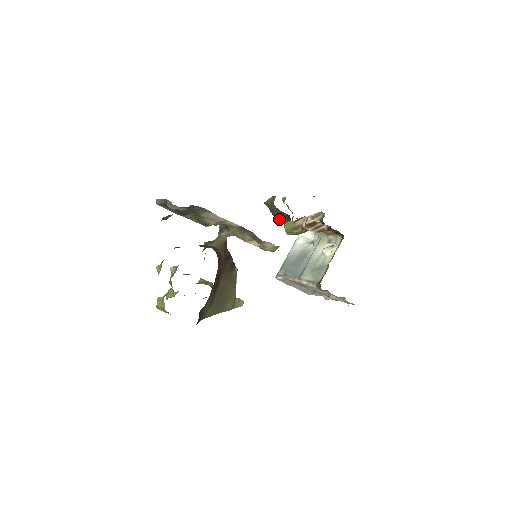
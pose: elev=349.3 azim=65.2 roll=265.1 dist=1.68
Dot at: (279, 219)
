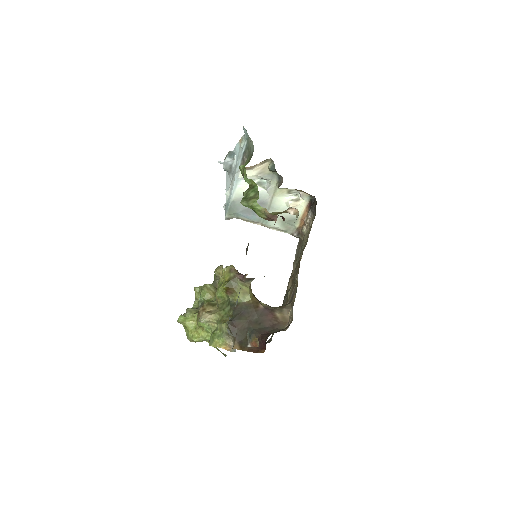
Dot at: occluded
